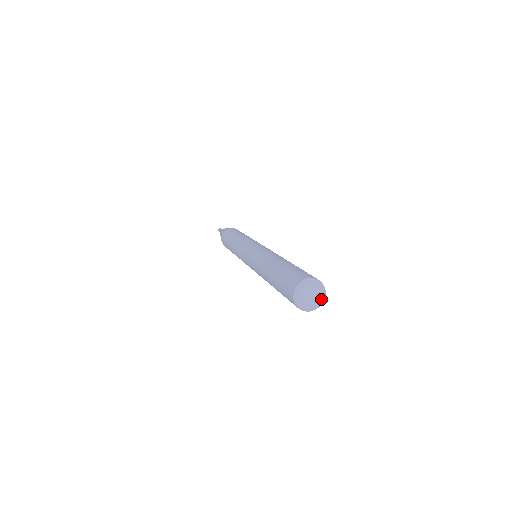
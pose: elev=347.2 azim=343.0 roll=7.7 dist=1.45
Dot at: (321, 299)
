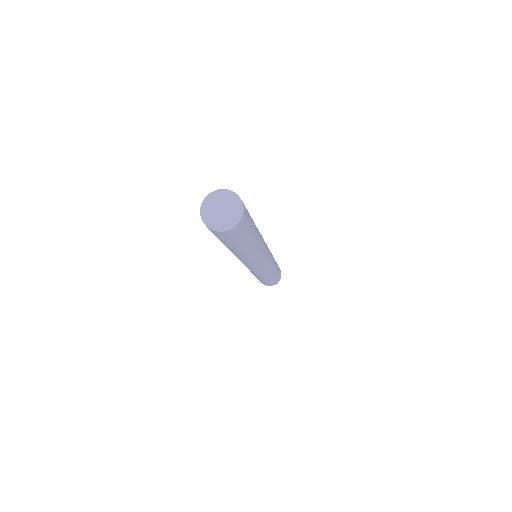
Dot at: (233, 200)
